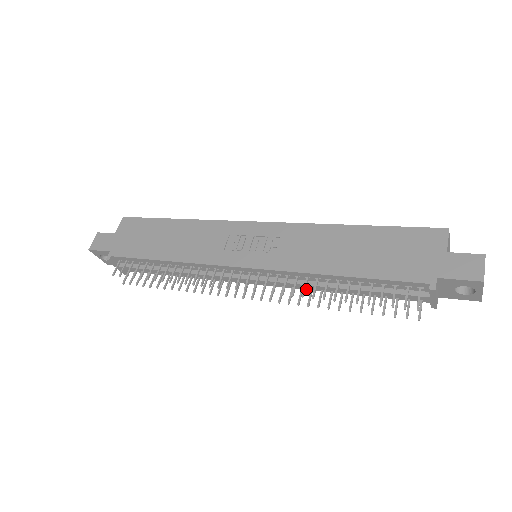
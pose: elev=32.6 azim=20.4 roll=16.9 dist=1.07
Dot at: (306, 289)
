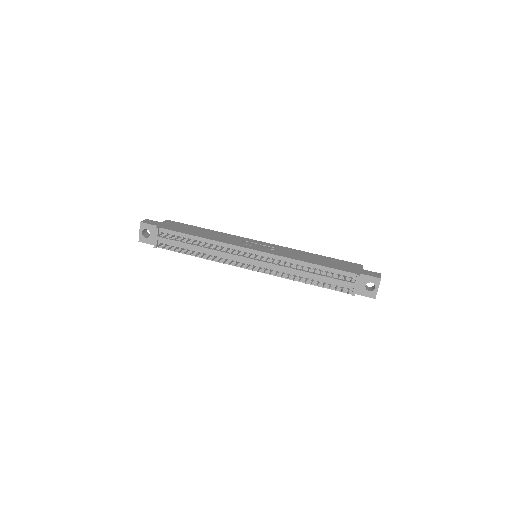
Dot at: (283, 277)
